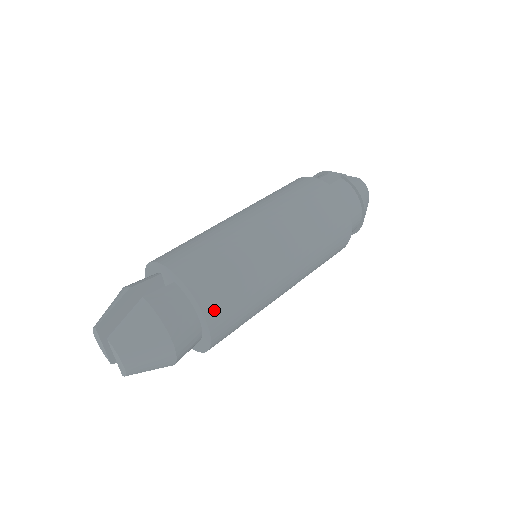
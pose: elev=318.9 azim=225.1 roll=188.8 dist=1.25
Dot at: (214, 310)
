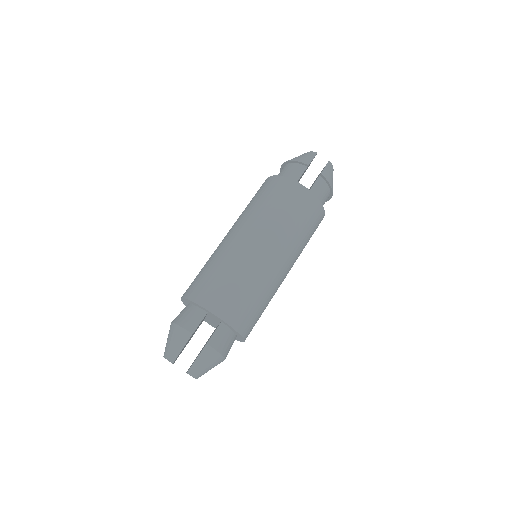
Dot at: (249, 332)
